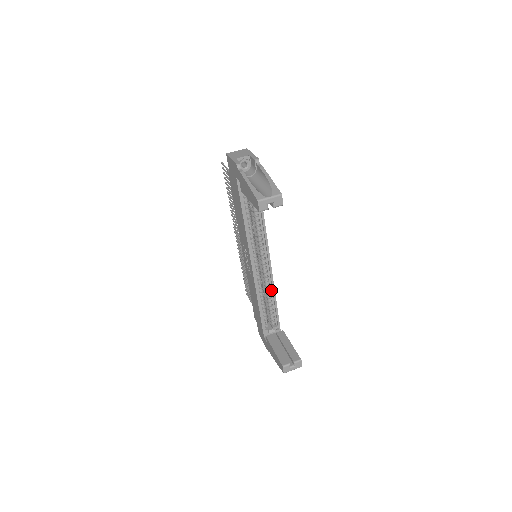
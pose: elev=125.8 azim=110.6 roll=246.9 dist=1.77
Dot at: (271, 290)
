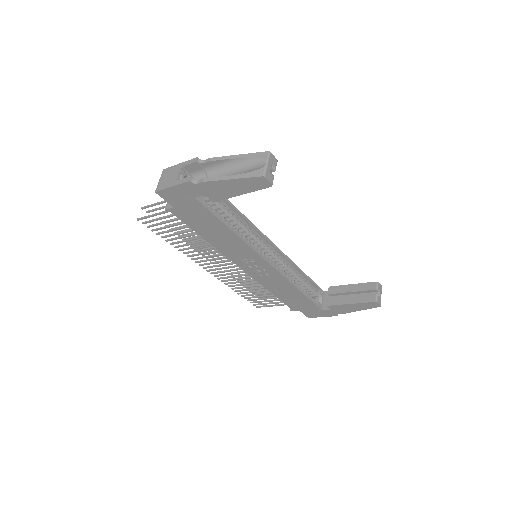
Dot at: (293, 268)
